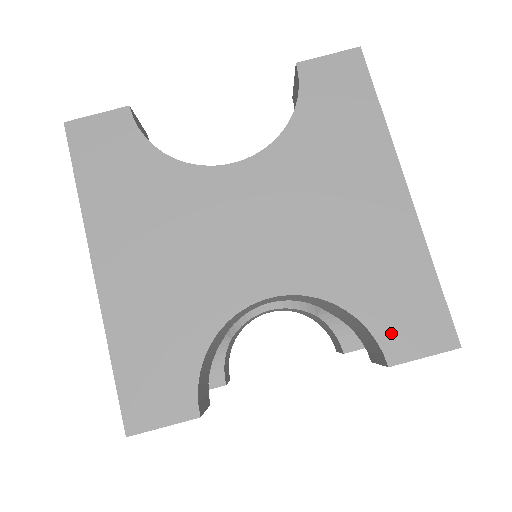
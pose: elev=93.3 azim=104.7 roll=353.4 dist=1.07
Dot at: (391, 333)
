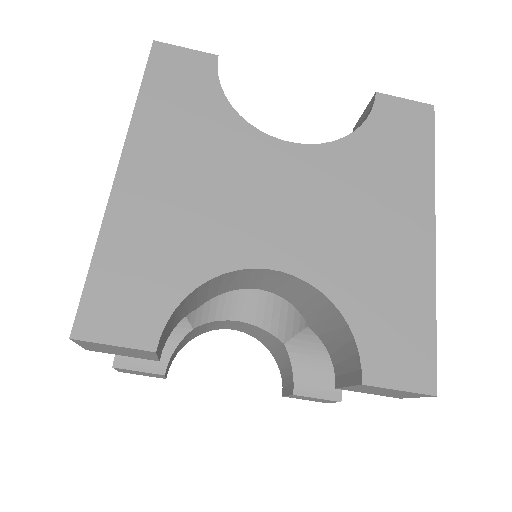
Dot at: (376, 353)
